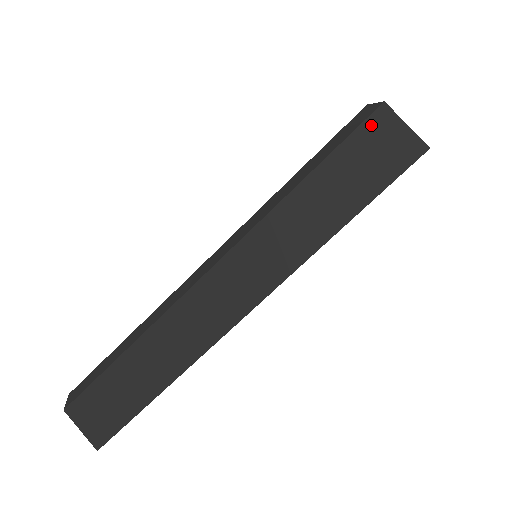
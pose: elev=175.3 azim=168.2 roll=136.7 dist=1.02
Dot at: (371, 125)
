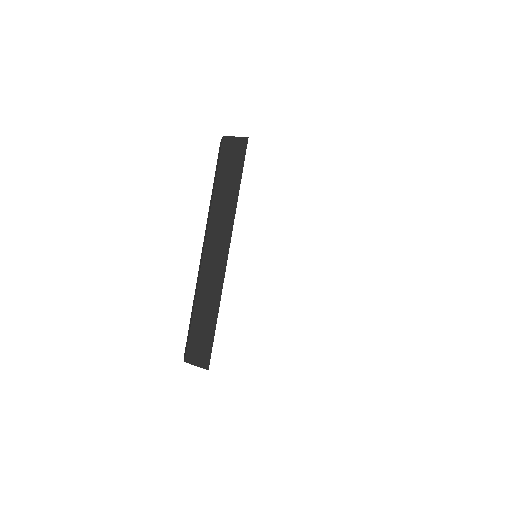
Dot at: (224, 147)
